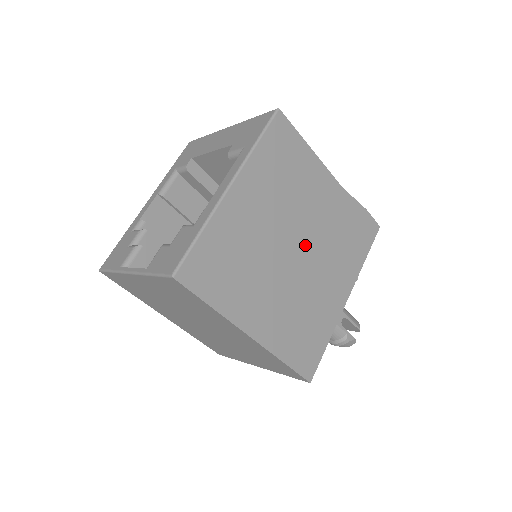
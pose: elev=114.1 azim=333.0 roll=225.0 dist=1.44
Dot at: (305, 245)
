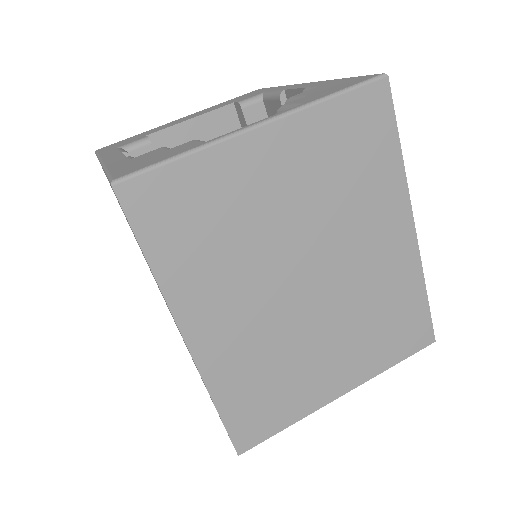
Dot at: occluded
